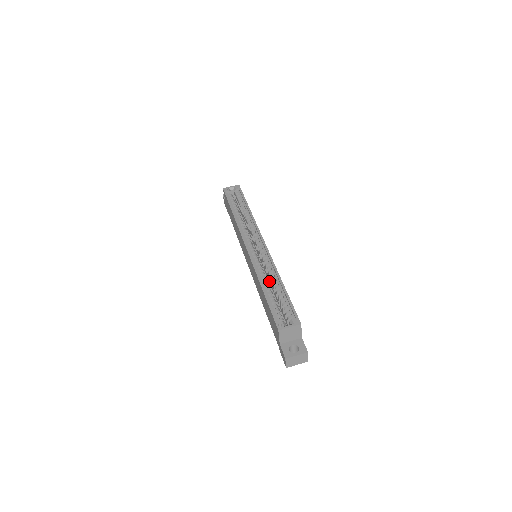
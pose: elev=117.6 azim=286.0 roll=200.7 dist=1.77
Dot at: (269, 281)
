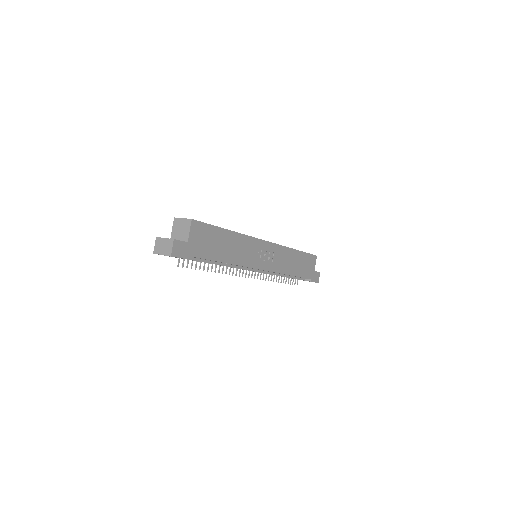
Dot at: occluded
